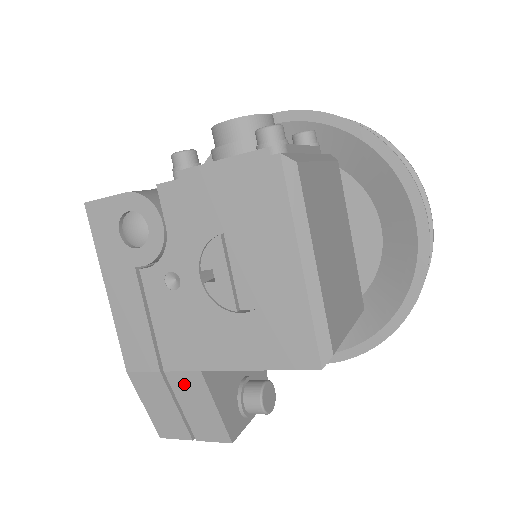
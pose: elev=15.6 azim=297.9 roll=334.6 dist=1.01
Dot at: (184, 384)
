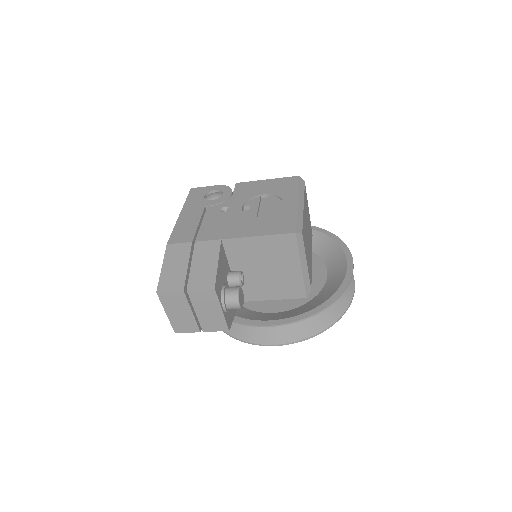
Dot at: (204, 249)
